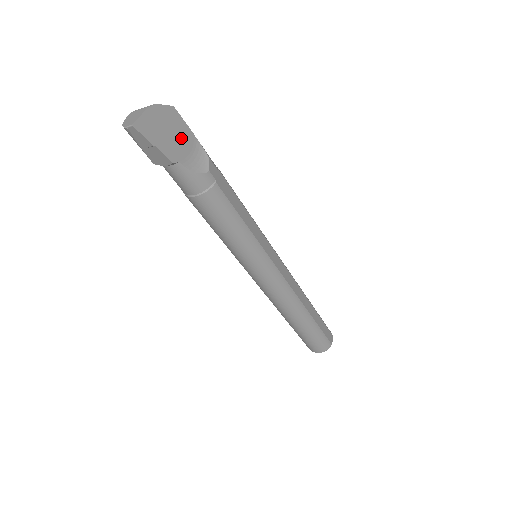
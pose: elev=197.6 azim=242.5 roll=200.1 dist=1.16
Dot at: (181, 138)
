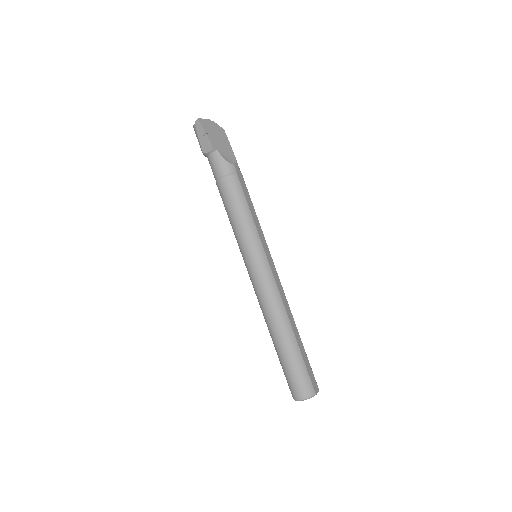
Dot at: (223, 143)
